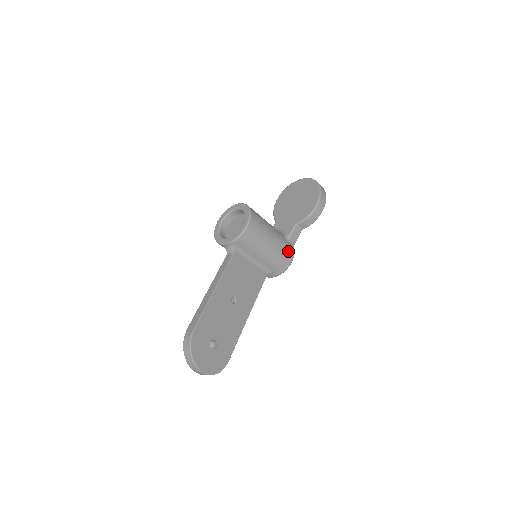
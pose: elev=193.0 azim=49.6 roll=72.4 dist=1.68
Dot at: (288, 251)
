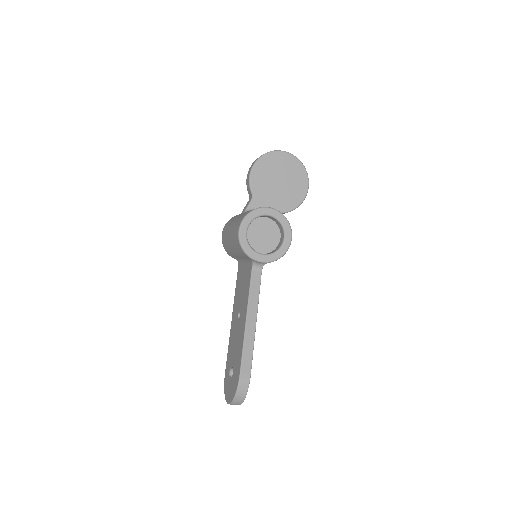
Dot at: occluded
